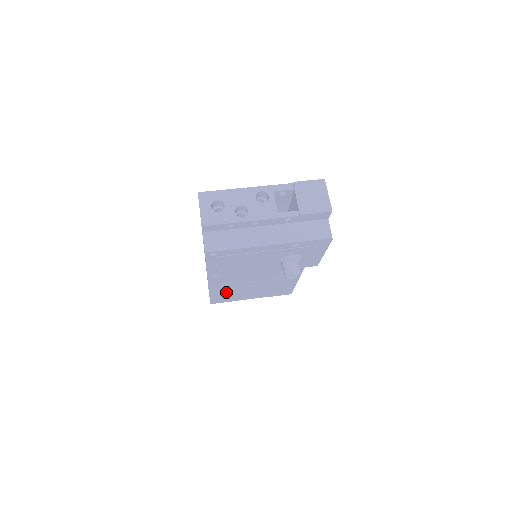
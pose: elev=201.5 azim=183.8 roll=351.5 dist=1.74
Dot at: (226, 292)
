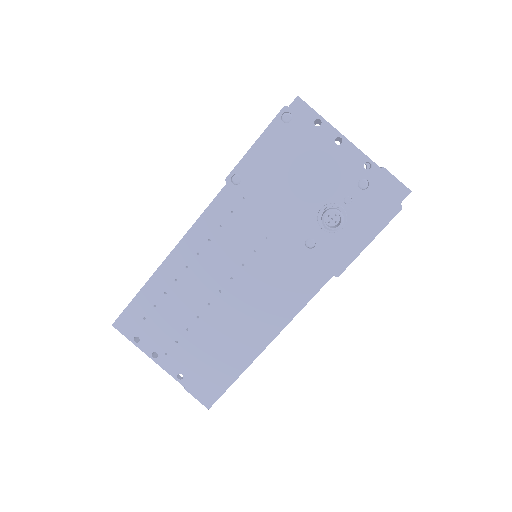
Dot at: (161, 304)
